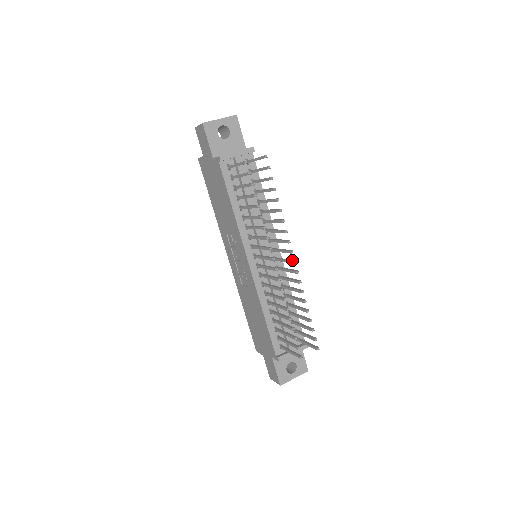
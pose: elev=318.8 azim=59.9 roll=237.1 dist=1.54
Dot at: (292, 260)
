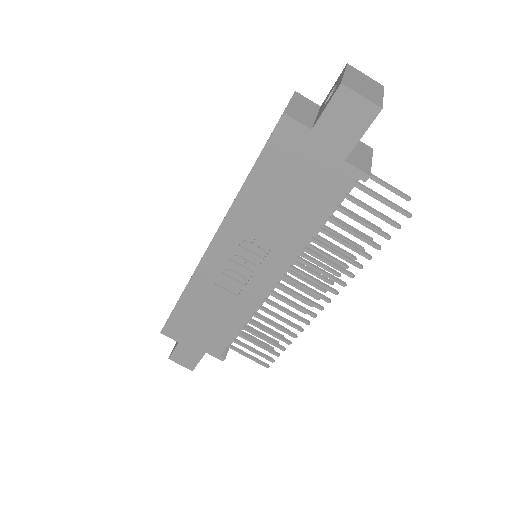
Dot at: occluded
